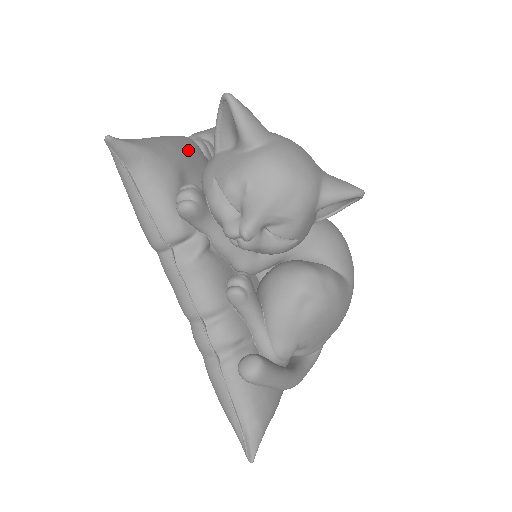
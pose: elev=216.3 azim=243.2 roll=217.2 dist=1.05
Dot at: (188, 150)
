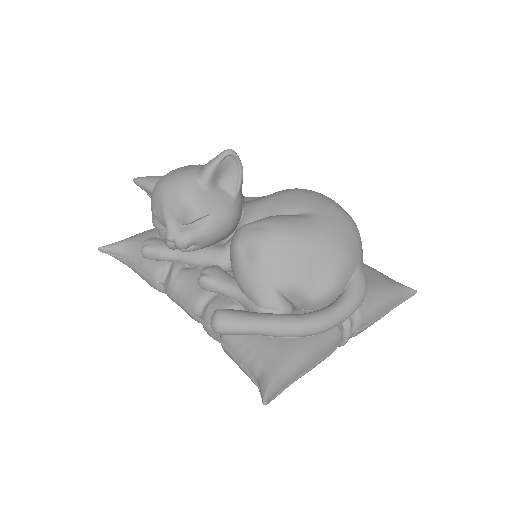
Dot at: occluded
